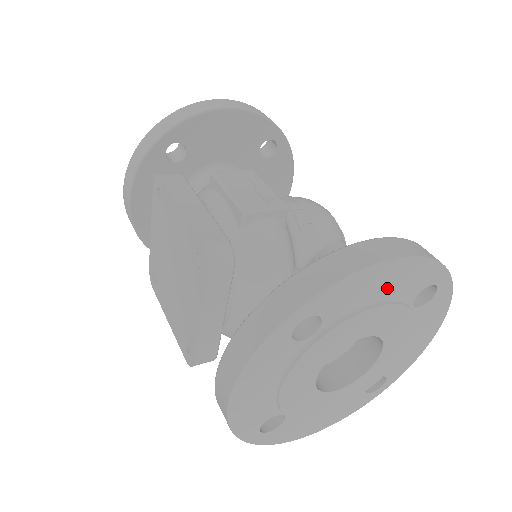
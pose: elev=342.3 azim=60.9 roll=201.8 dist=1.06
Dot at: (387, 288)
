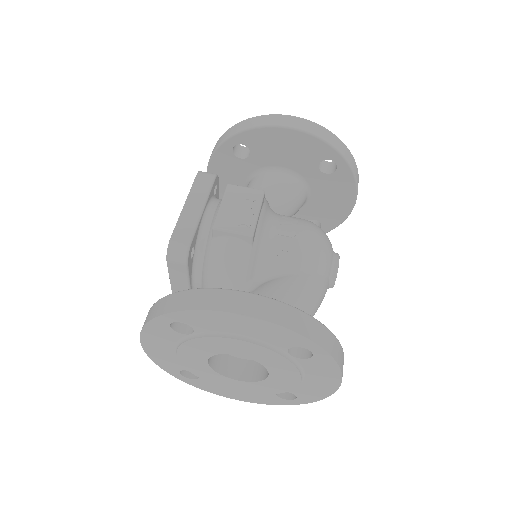
Dot at: (248, 331)
